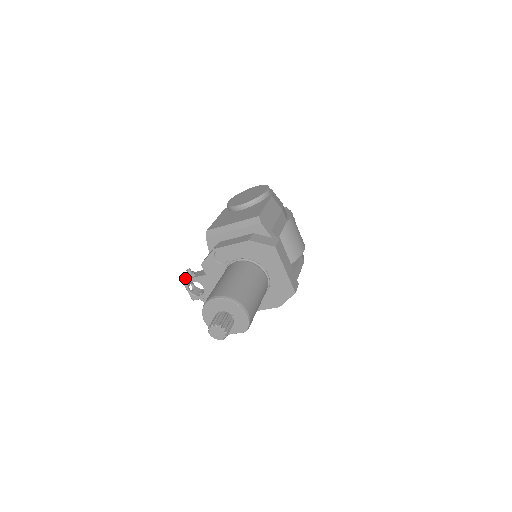
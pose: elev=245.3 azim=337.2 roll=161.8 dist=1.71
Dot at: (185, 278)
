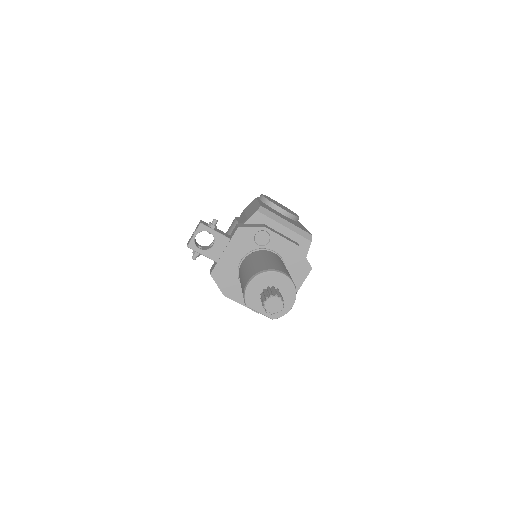
Dot at: (205, 223)
